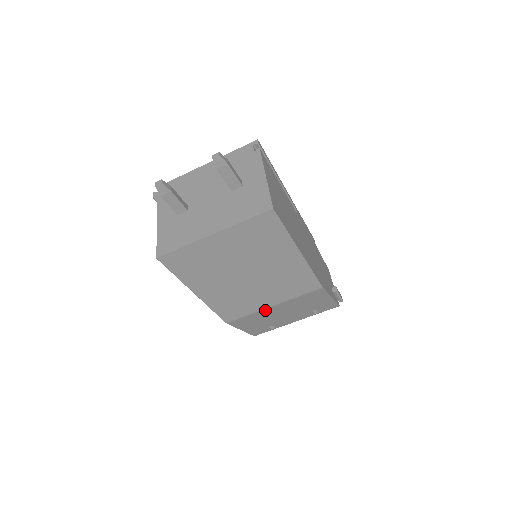
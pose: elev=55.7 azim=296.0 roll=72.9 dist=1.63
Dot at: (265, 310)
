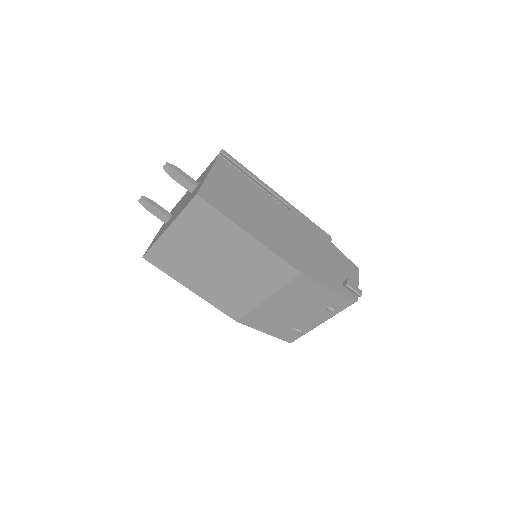
Dot at: (264, 305)
